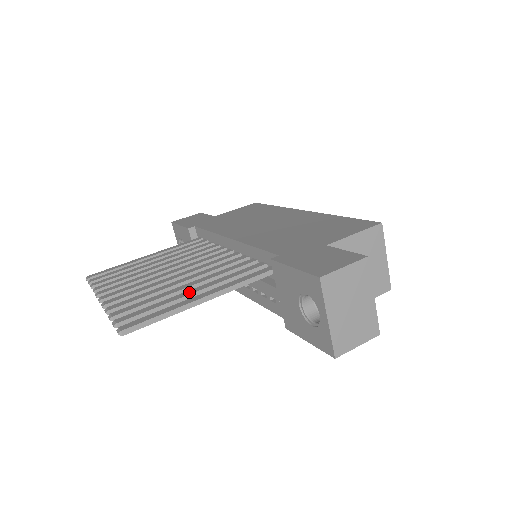
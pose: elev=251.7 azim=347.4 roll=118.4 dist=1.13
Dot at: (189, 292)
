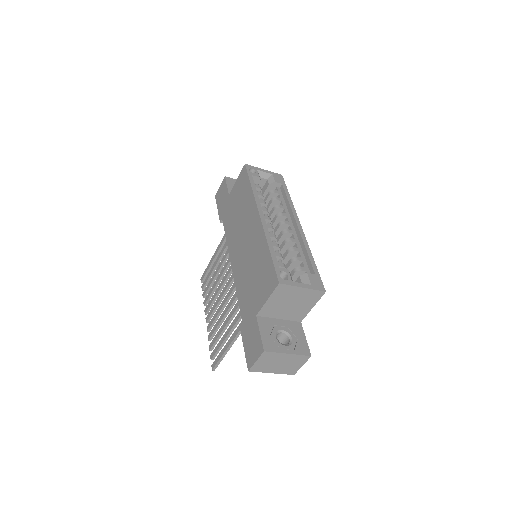
Dot at: (226, 335)
